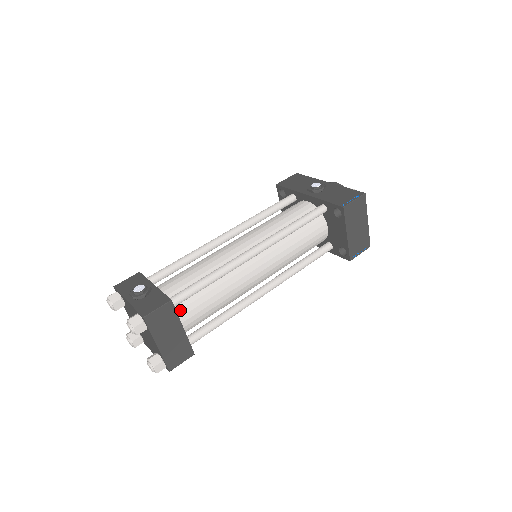
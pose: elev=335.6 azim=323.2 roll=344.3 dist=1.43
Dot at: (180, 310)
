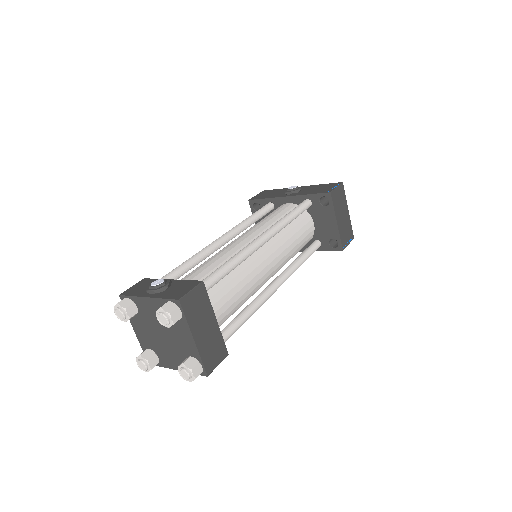
Dot at: occluded
